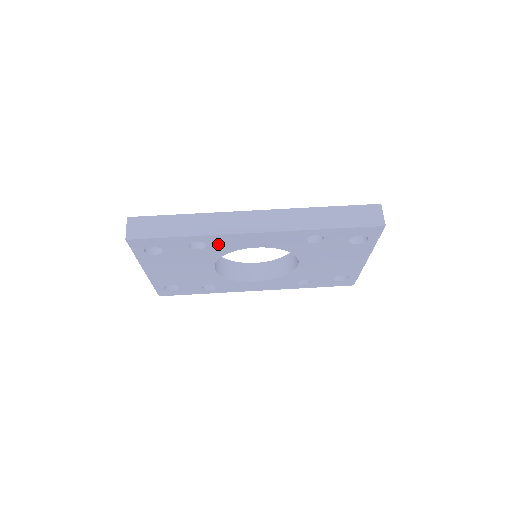
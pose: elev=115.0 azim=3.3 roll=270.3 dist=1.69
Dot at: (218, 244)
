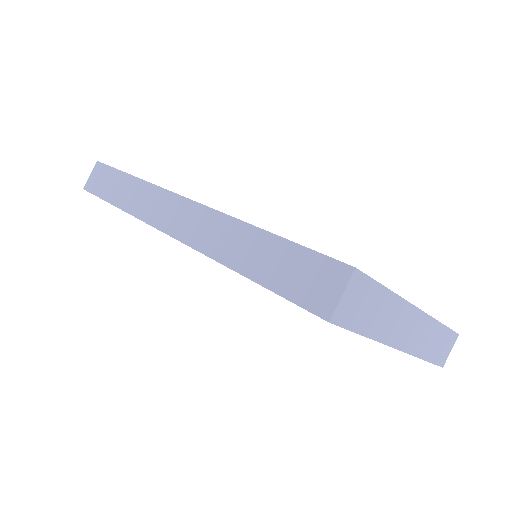
Dot at: occluded
